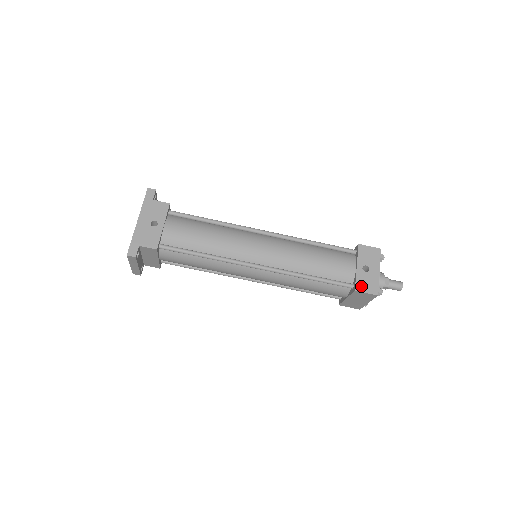
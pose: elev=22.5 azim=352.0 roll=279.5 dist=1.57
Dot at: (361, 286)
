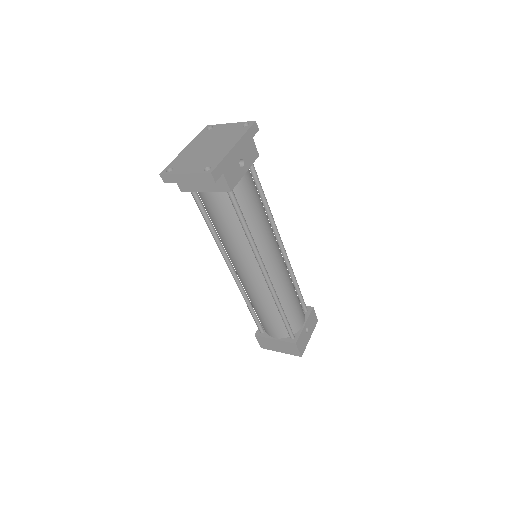
Dot at: (300, 342)
